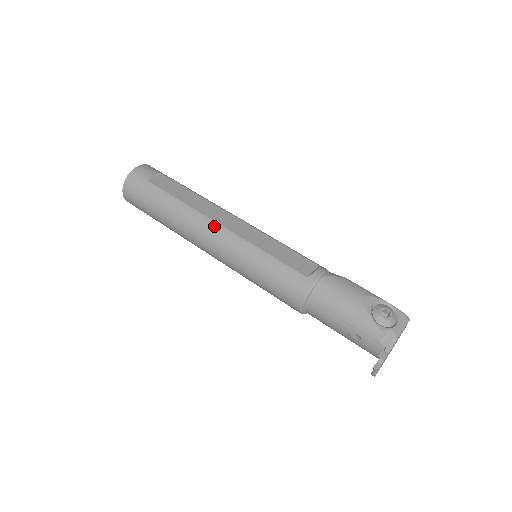
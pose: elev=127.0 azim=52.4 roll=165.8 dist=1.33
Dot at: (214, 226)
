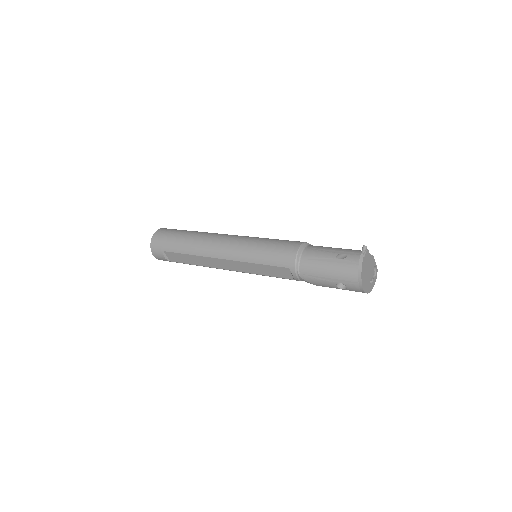
Dot at: occluded
